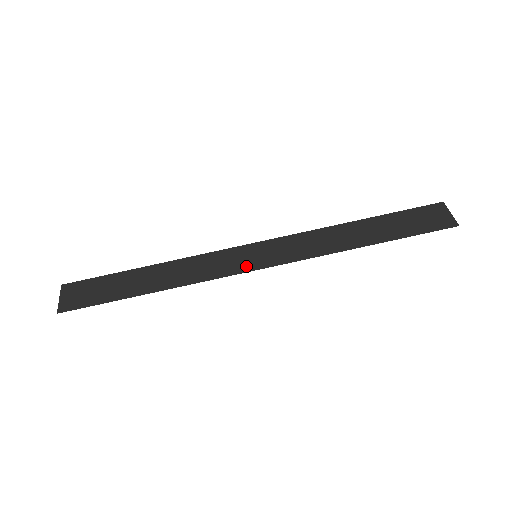
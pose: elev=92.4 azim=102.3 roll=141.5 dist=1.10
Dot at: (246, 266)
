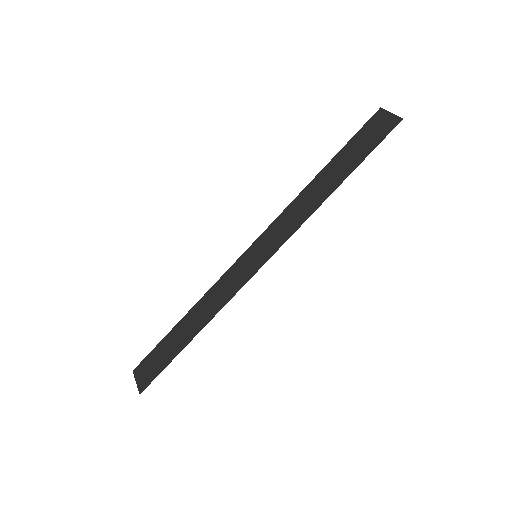
Dot at: (252, 269)
